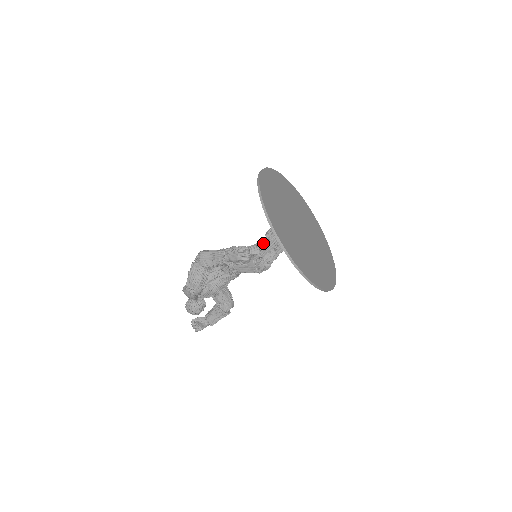
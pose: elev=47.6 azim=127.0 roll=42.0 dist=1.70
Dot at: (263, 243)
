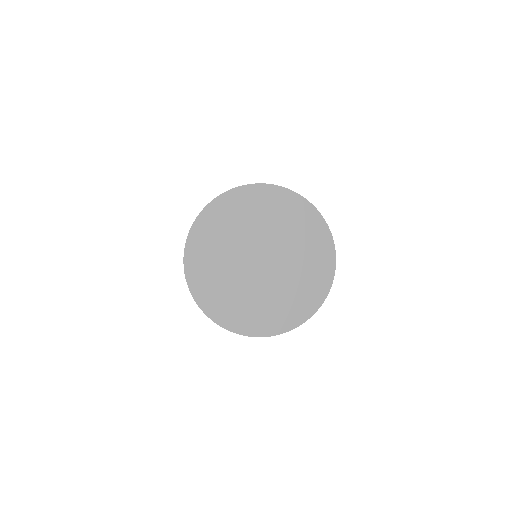
Dot at: occluded
